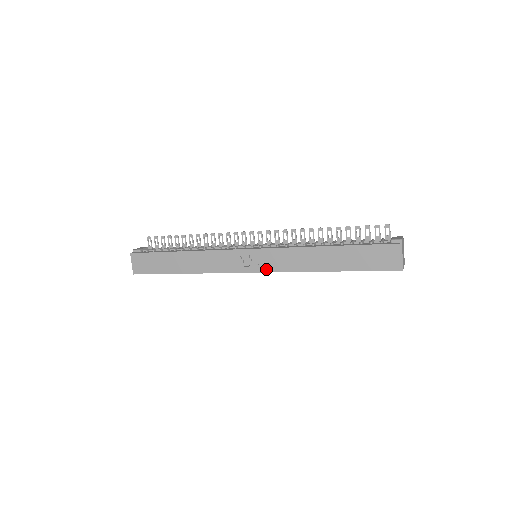
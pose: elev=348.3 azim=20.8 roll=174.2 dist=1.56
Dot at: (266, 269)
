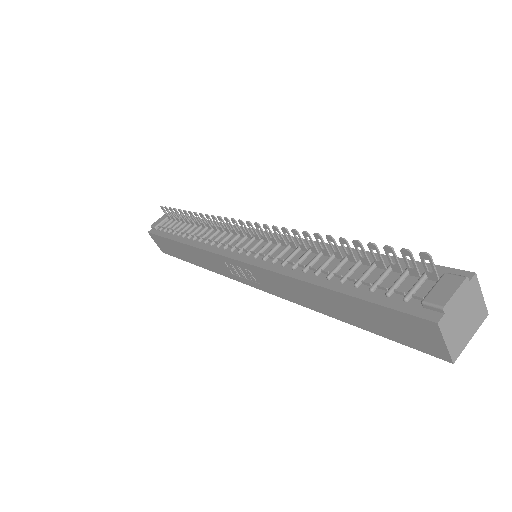
Dot at: (262, 288)
